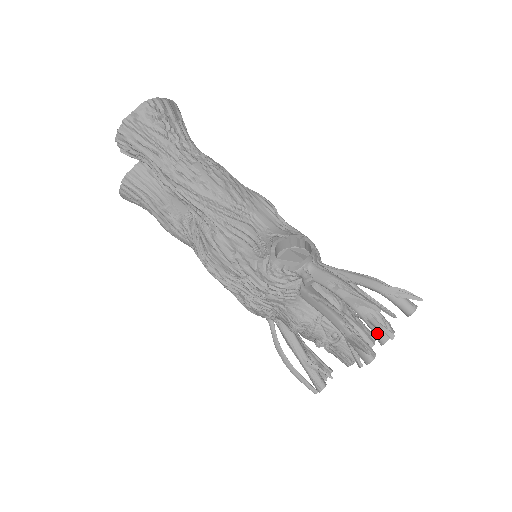
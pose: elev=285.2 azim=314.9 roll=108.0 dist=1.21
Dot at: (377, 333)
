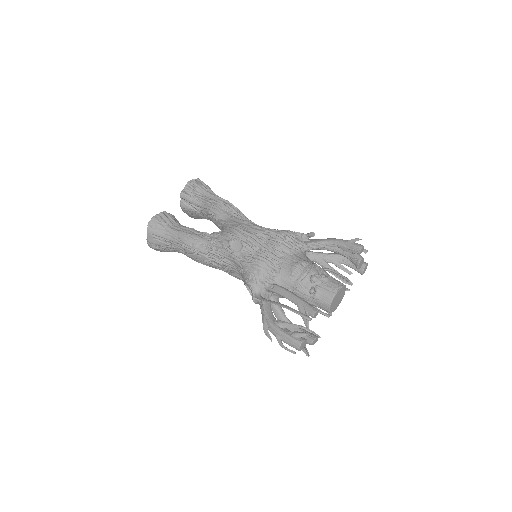
Dot at: occluded
